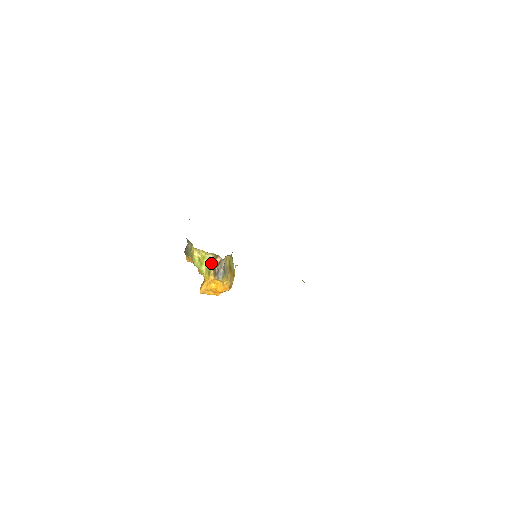
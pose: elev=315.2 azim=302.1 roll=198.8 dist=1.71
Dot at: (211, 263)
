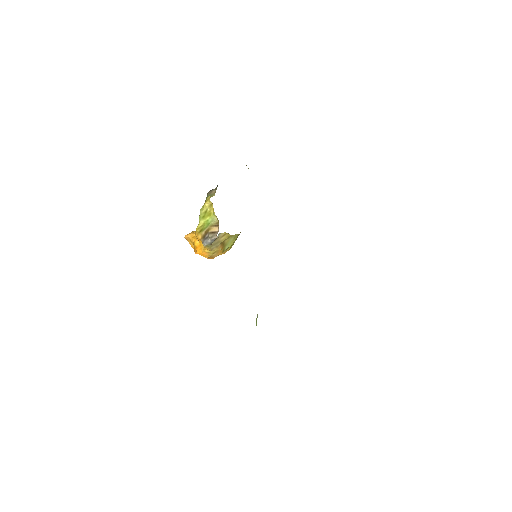
Dot at: (210, 225)
